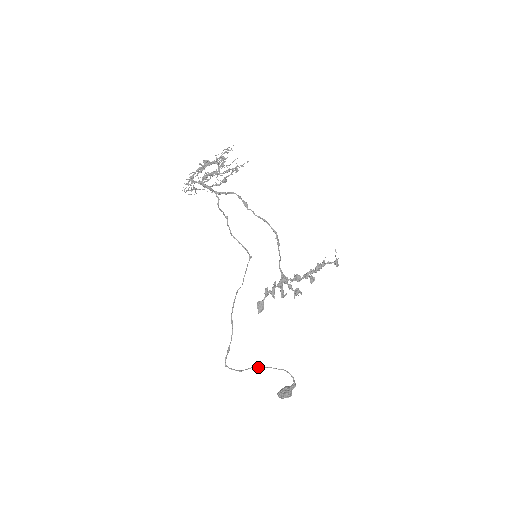
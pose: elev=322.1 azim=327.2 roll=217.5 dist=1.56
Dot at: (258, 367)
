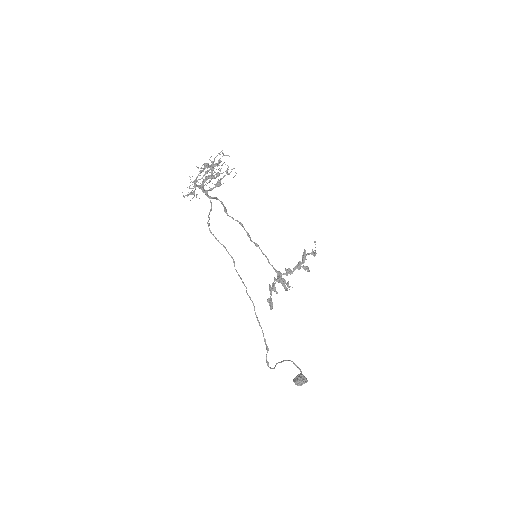
Dot at: (279, 362)
